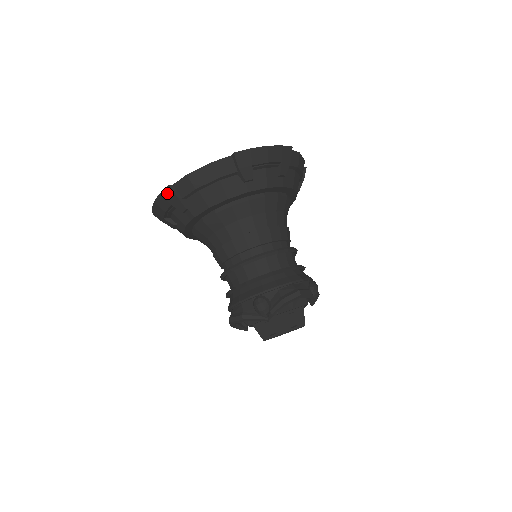
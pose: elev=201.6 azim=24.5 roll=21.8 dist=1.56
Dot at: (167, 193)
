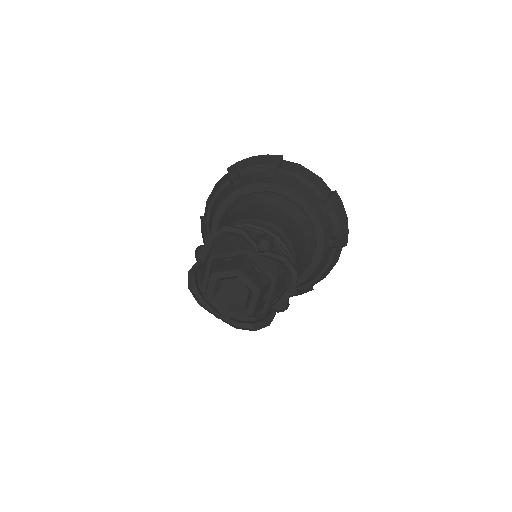
Dot at: (201, 224)
